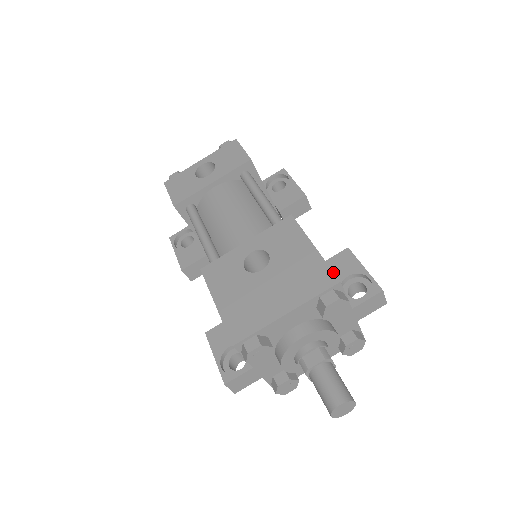
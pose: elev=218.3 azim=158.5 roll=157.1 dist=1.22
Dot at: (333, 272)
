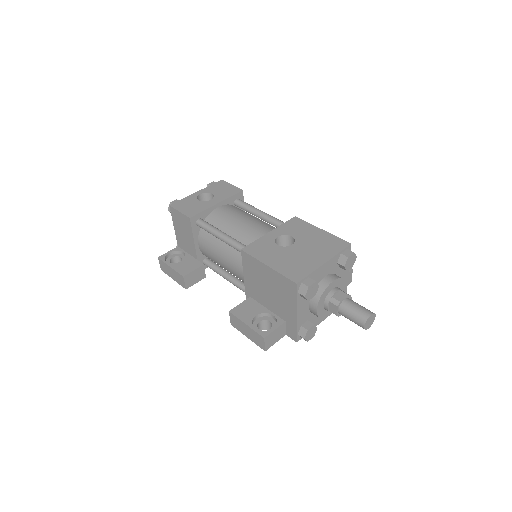
Dot at: (344, 240)
